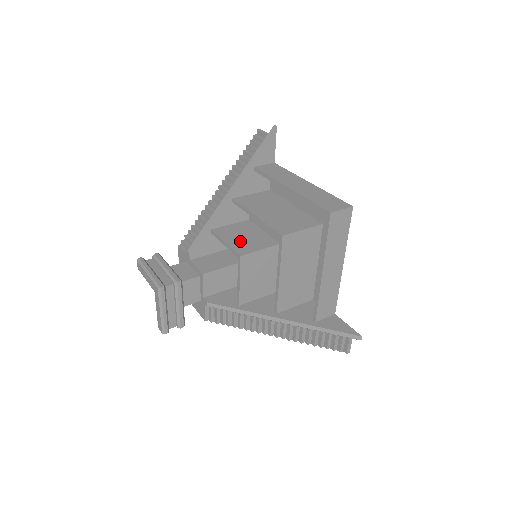
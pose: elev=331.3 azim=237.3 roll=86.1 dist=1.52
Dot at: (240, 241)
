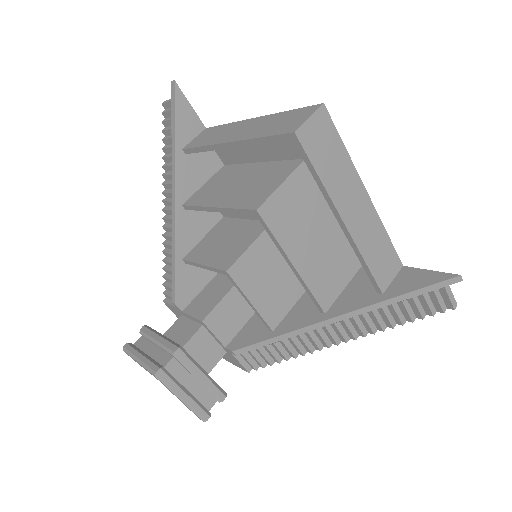
Dot at: (220, 251)
